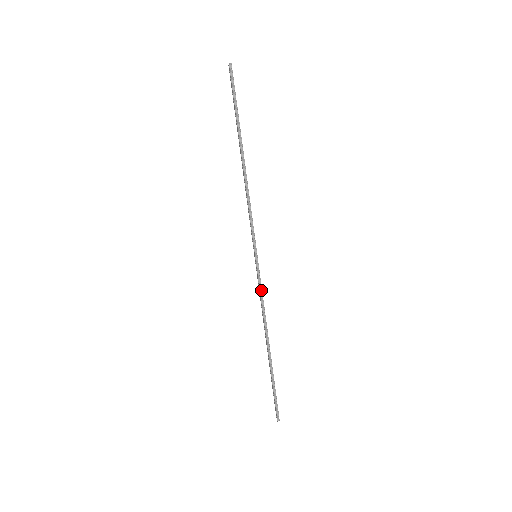
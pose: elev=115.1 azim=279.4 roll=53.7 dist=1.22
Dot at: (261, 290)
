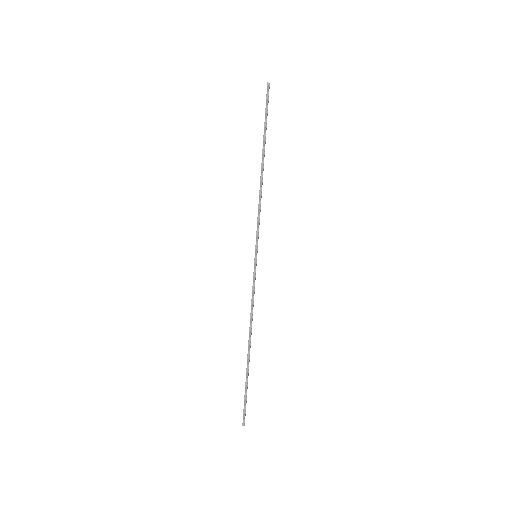
Dot at: (254, 289)
